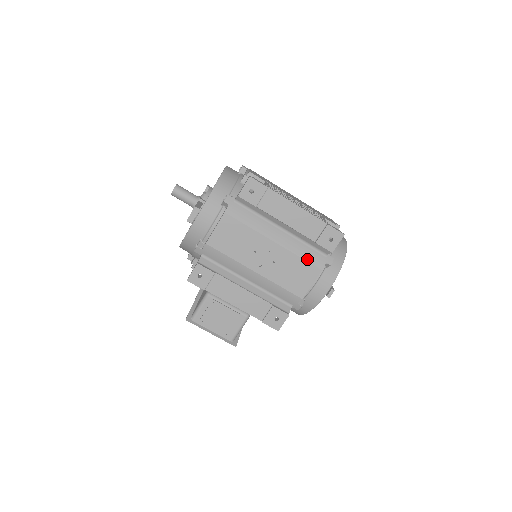
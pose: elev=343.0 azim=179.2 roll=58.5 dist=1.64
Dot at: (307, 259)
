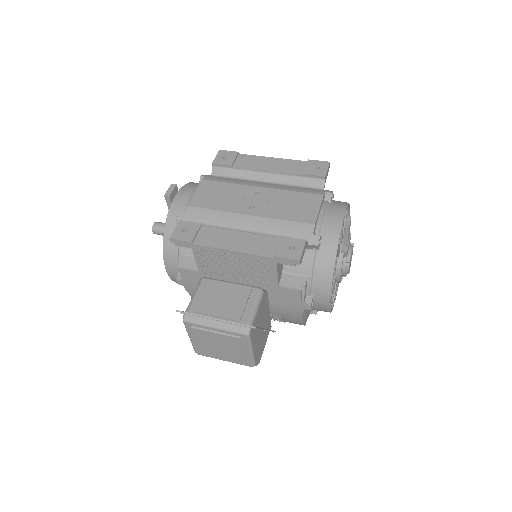
Dot at: (302, 191)
